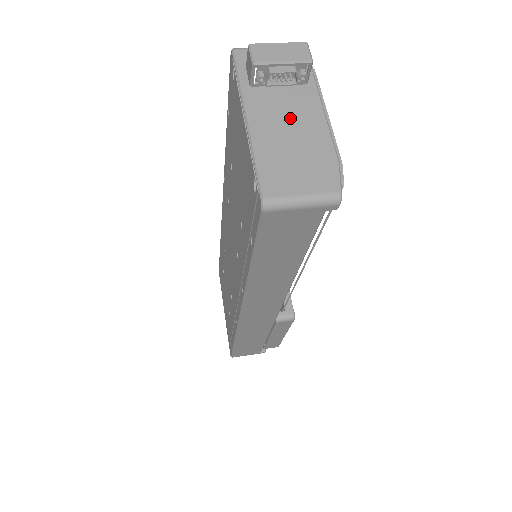
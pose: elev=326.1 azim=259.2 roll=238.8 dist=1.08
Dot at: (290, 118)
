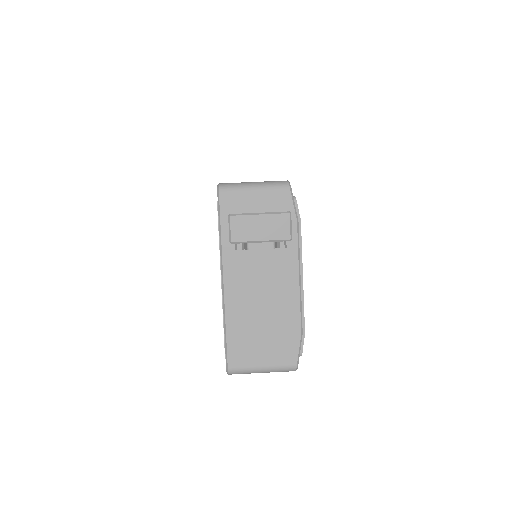
Dot at: (264, 283)
